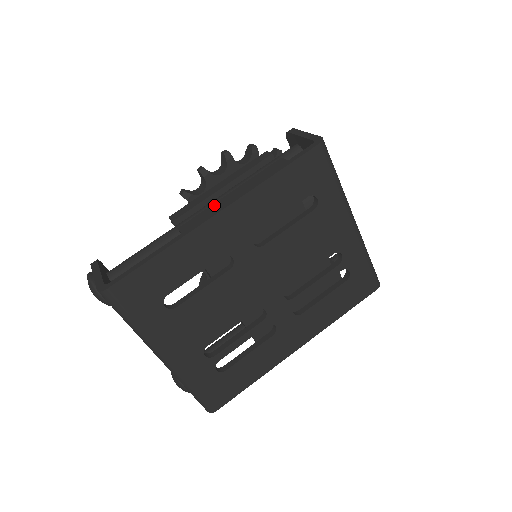
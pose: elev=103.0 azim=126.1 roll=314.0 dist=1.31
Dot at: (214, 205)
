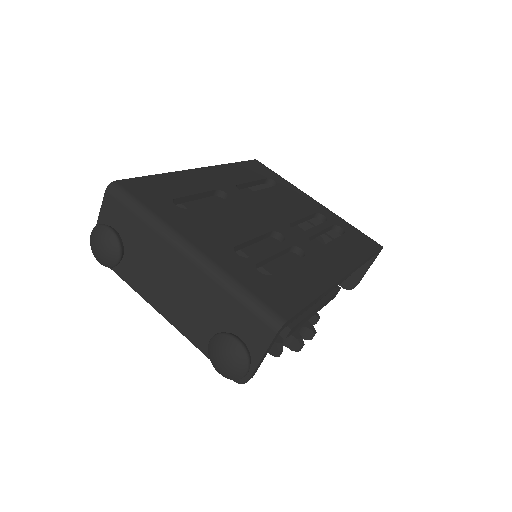
Dot at: occluded
